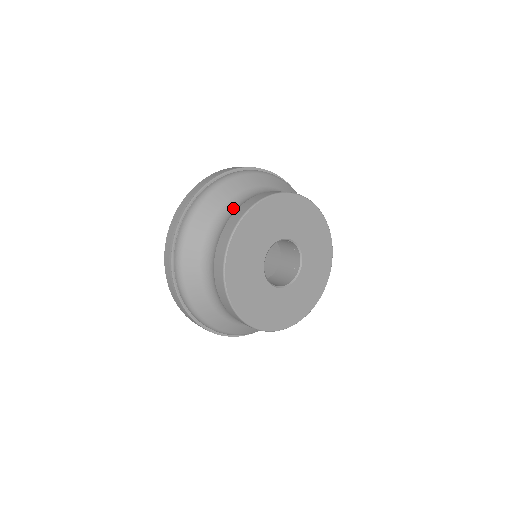
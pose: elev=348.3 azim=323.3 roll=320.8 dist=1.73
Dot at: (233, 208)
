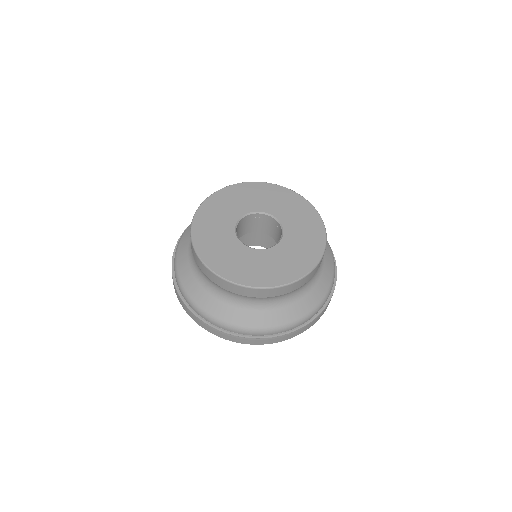
Dot at: occluded
